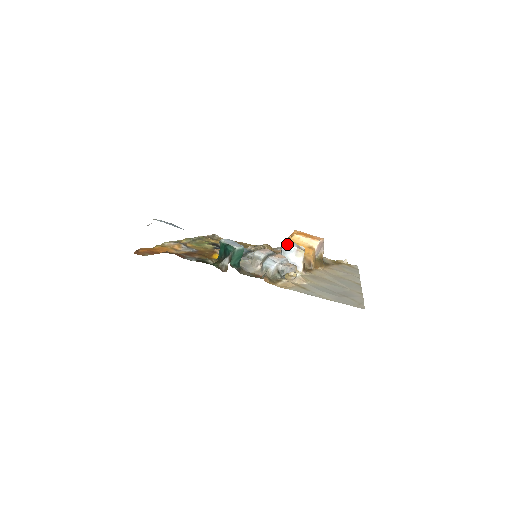
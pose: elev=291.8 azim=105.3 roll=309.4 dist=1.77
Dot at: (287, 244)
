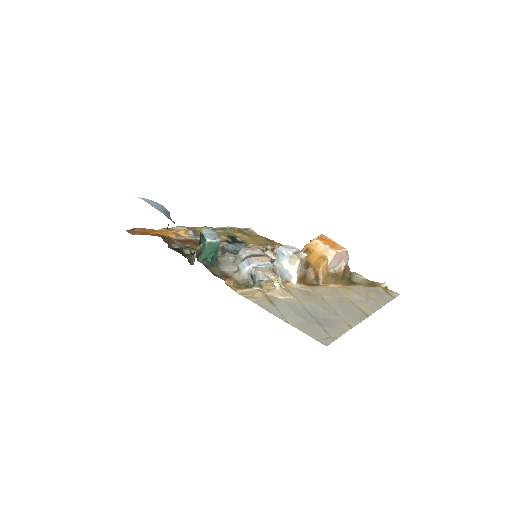
Dot at: (283, 247)
